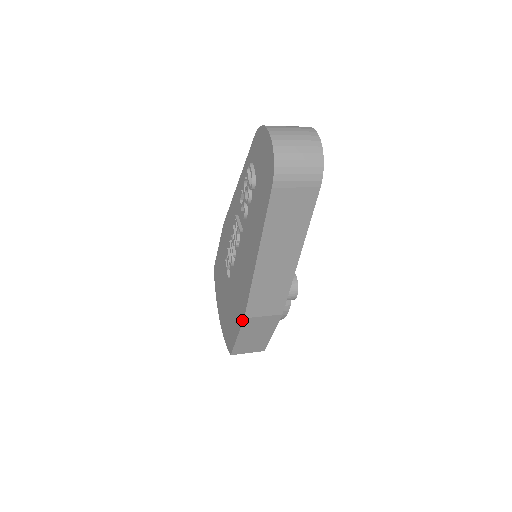
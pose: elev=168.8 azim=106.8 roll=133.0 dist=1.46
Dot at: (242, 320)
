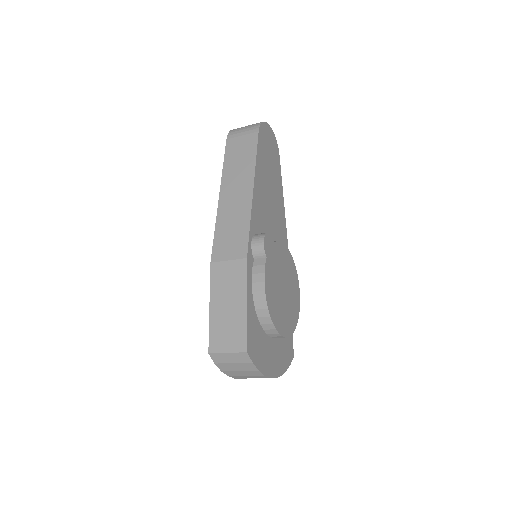
Dot at: (211, 271)
